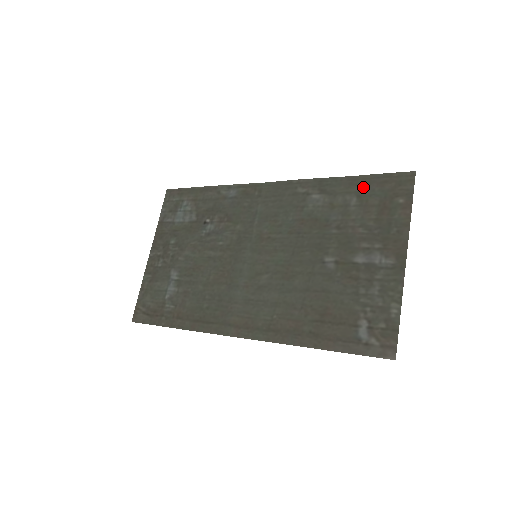
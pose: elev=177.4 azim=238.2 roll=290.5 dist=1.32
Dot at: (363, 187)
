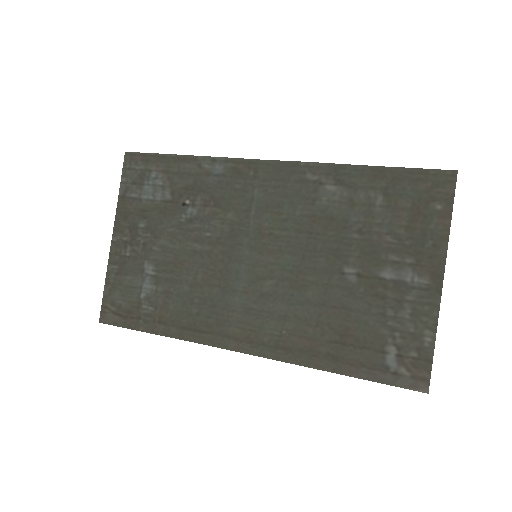
Dot at: (391, 183)
